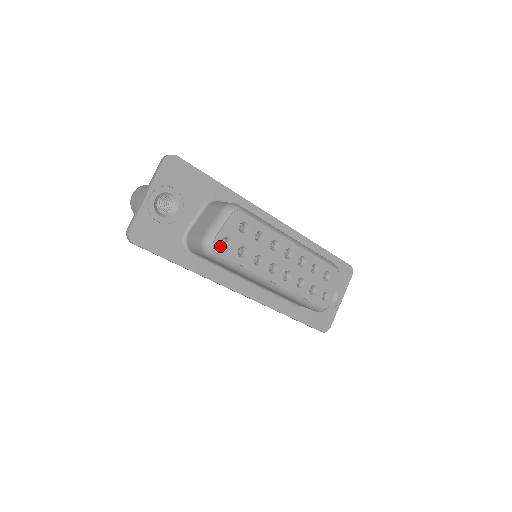
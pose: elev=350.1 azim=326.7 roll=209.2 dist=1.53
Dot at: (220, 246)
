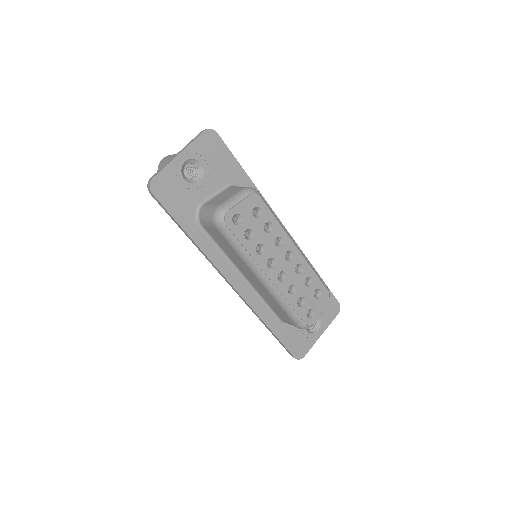
Dot at: (231, 219)
